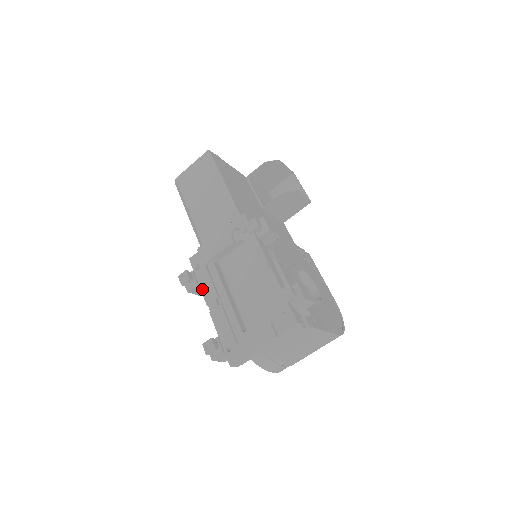
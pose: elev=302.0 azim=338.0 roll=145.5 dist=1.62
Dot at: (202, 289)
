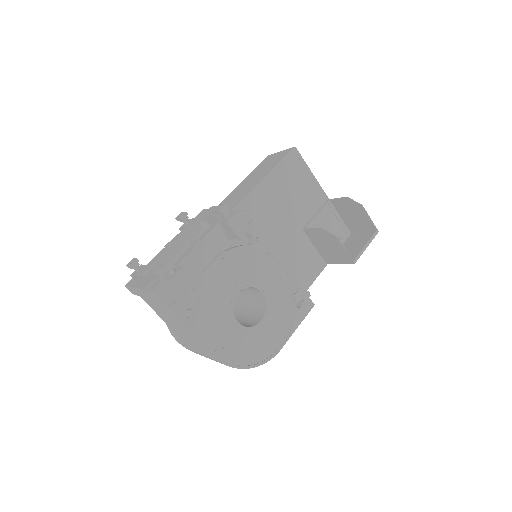
Dot at: (180, 232)
